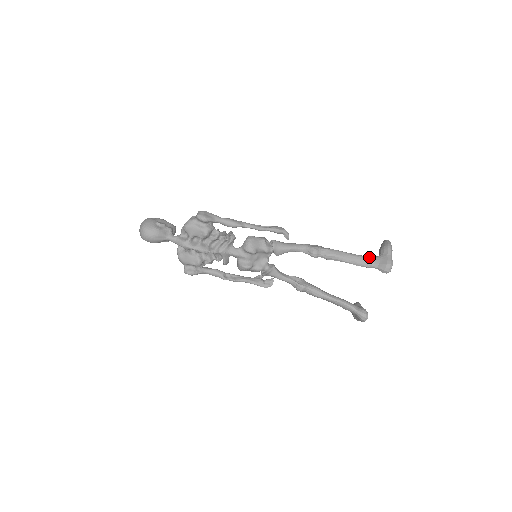
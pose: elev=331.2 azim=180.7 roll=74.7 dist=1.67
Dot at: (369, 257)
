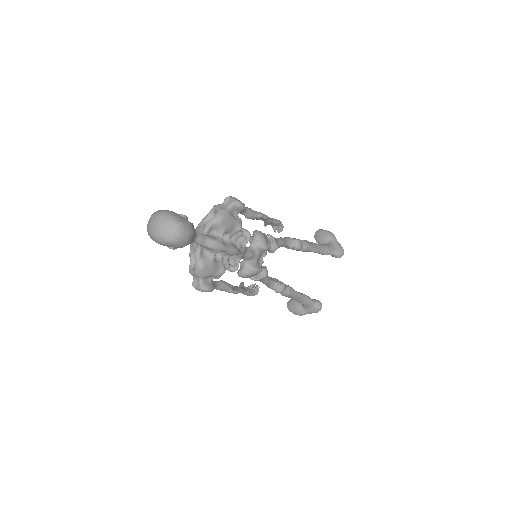
Dot at: (326, 245)
